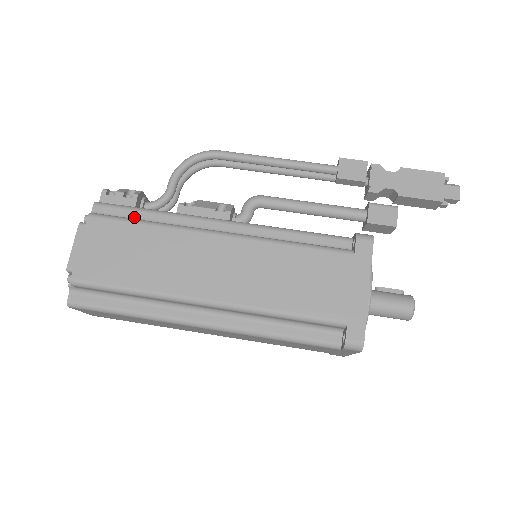
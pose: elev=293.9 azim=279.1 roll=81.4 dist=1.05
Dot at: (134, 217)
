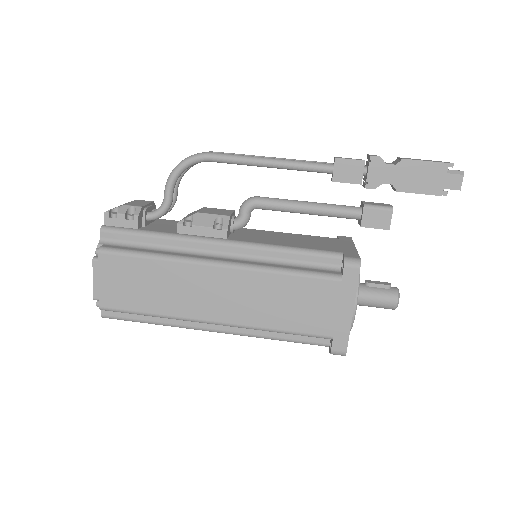
Dot at: (139, 242)
